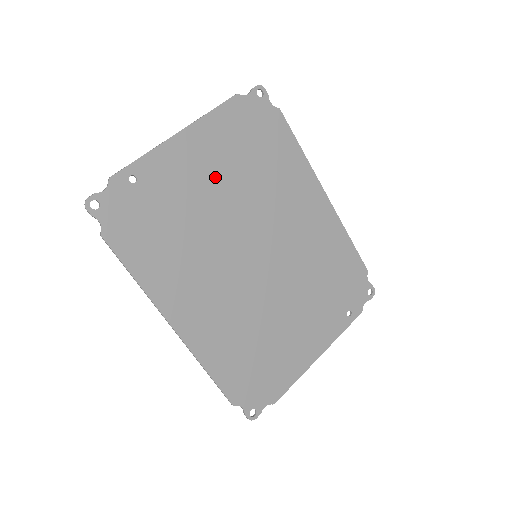
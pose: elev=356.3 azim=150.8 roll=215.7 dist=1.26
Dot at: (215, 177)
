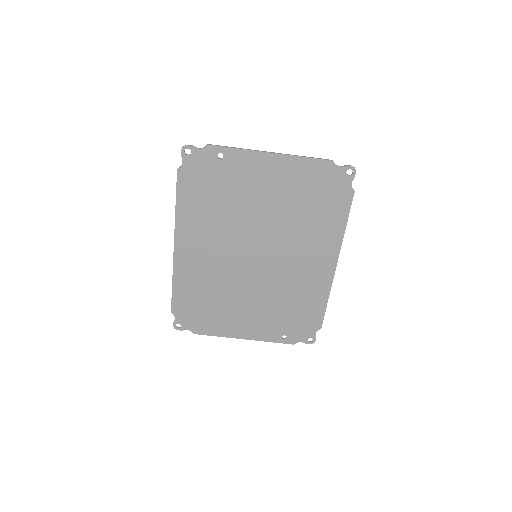
Dot at: (271, 195)
